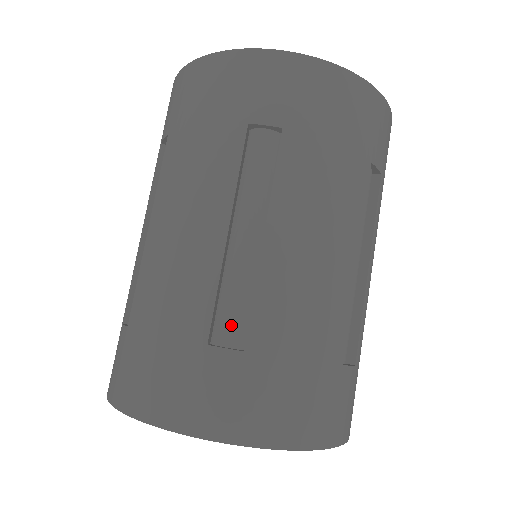
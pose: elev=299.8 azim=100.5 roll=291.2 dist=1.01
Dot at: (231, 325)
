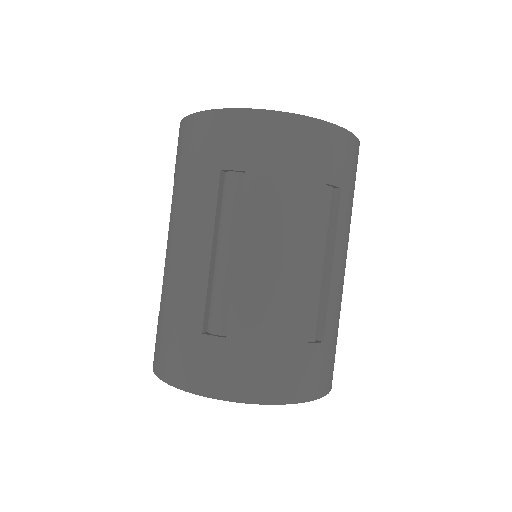
Dot at: (218, 319)
